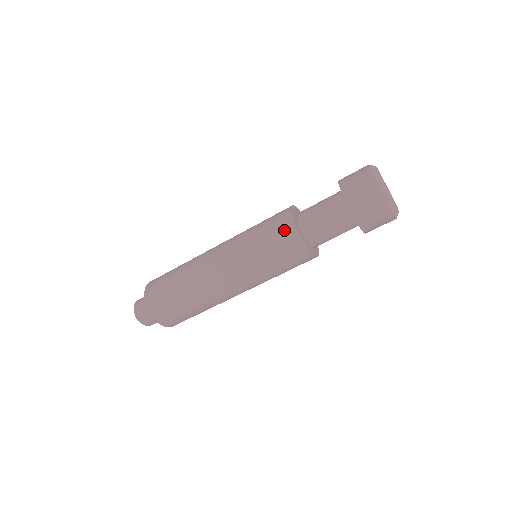
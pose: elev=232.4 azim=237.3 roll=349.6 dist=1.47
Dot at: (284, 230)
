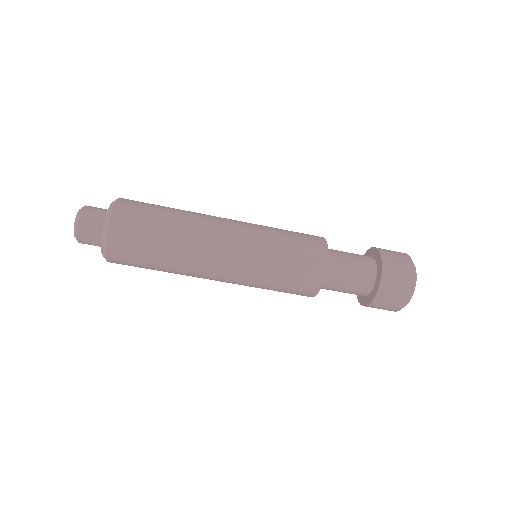
Dot at: (312, 269)
